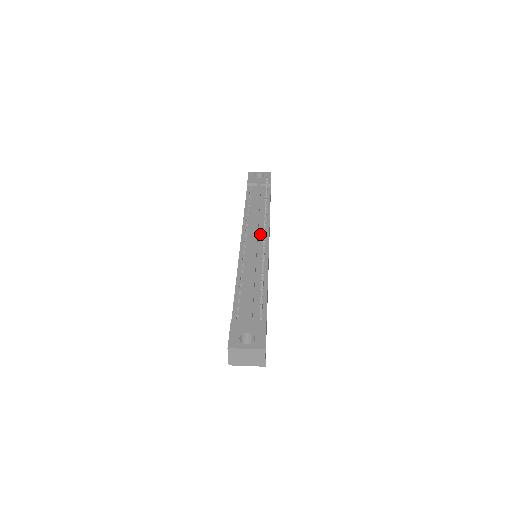
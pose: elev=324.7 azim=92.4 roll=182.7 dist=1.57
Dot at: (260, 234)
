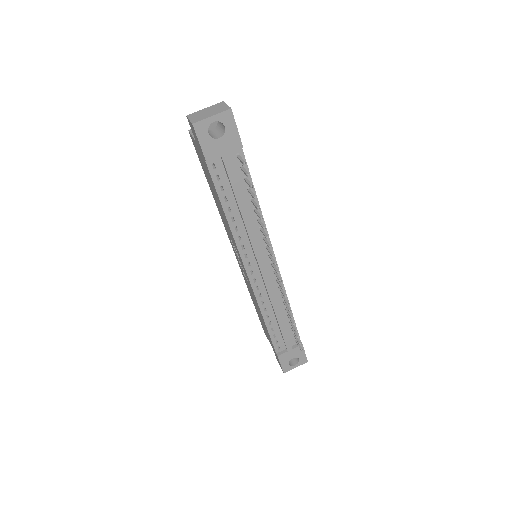
Dot at: (264, 256)
